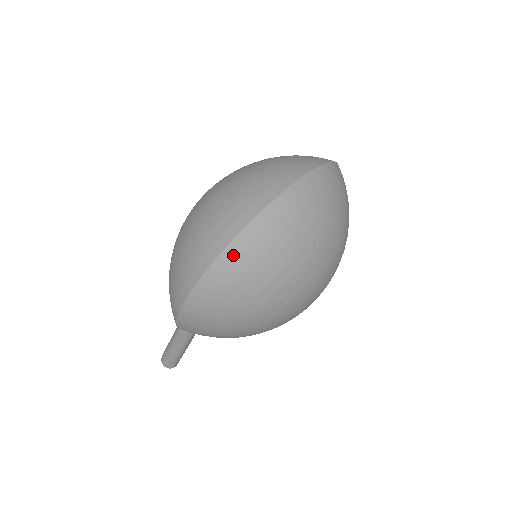
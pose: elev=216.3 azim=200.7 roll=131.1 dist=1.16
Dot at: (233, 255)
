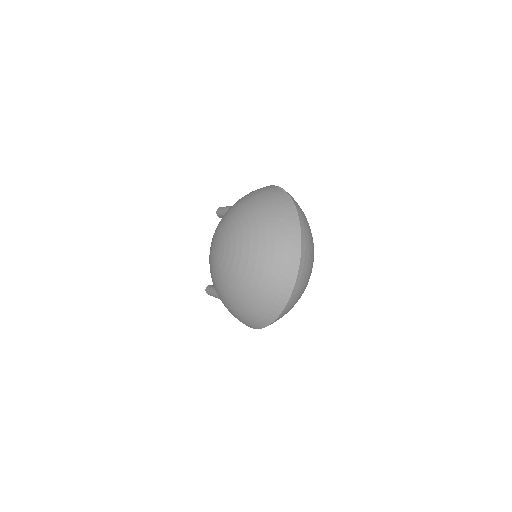
Dot at: (279, 318)
